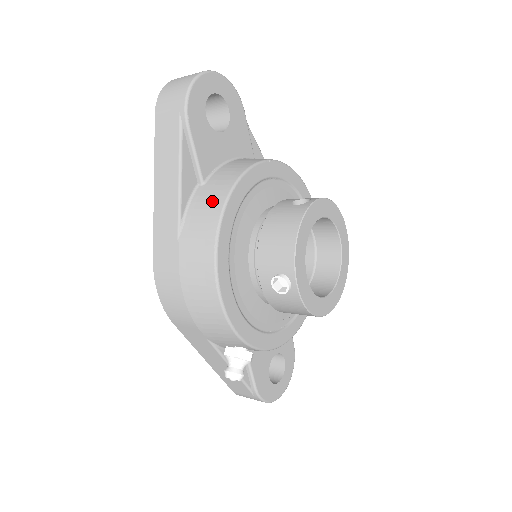
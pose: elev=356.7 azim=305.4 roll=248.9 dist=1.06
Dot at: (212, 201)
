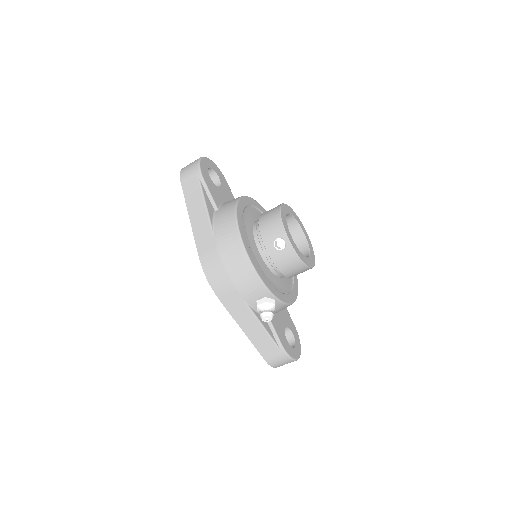
Dot at: (227, 212)
